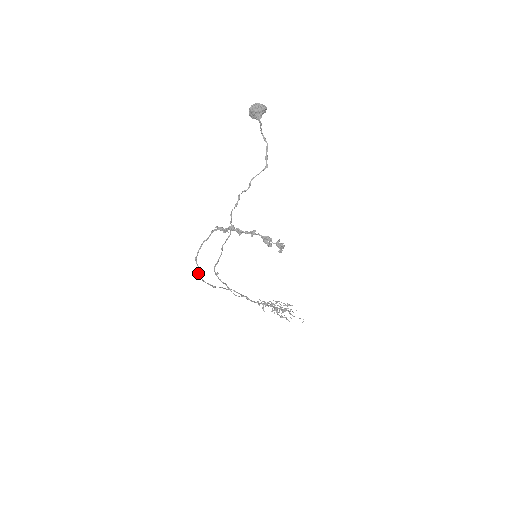
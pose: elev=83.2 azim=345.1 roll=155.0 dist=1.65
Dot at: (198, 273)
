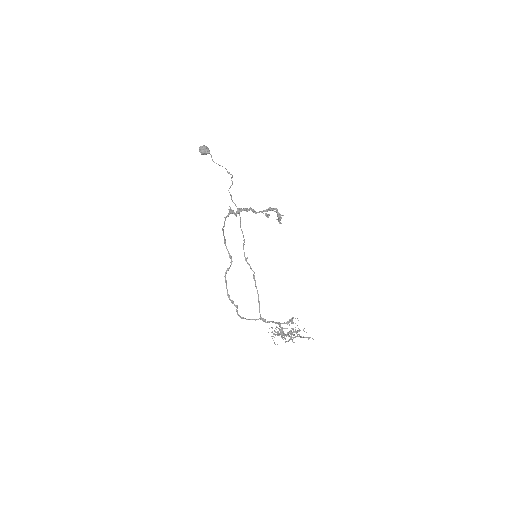
Dot at: (228, 268)
